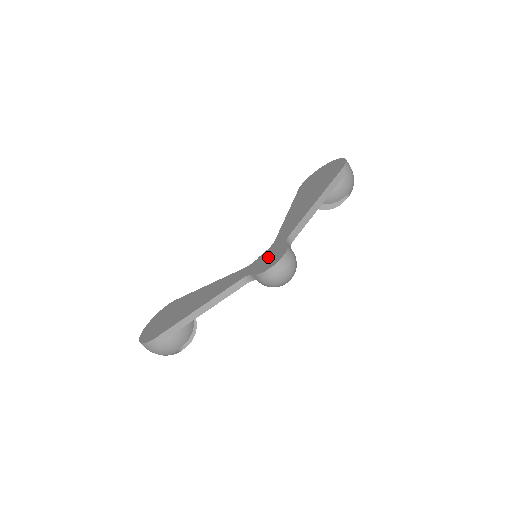
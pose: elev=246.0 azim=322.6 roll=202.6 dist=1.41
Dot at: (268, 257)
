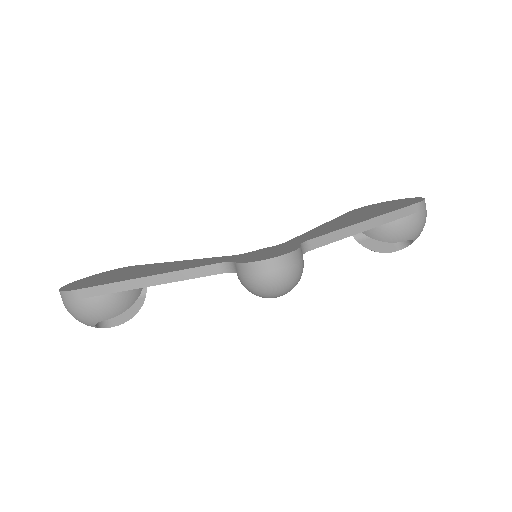
Dot at: (267, 251)
